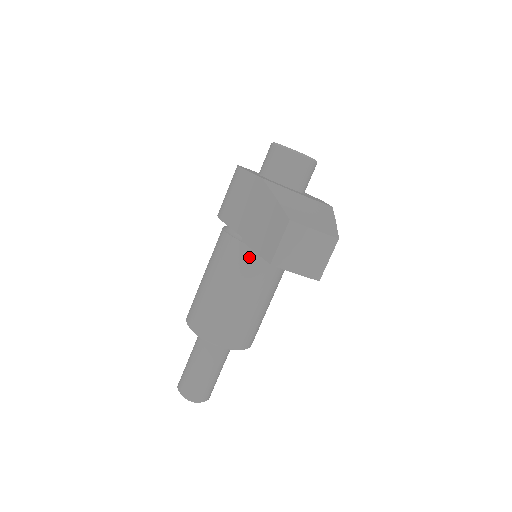
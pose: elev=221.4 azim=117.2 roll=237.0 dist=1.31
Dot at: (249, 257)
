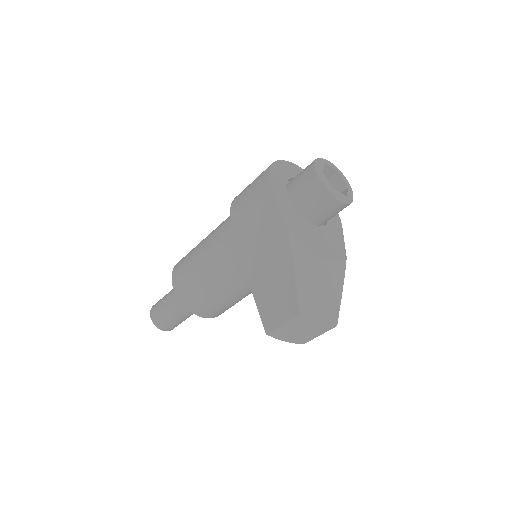
Dot at: occluded
